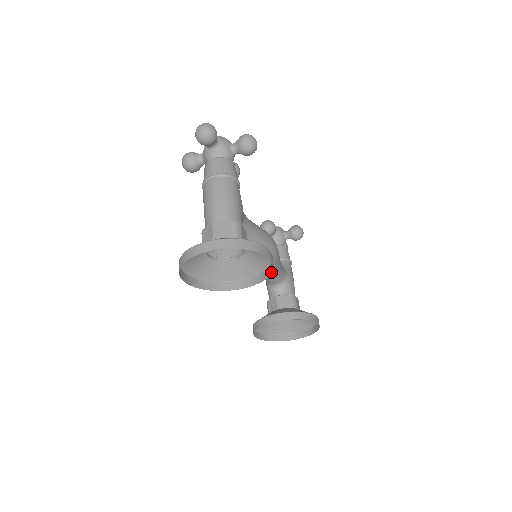
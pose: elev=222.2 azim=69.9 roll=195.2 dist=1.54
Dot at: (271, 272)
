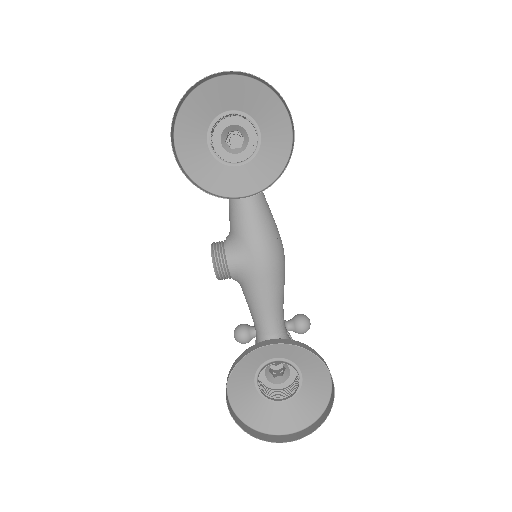
Dot at: (288, 162)
